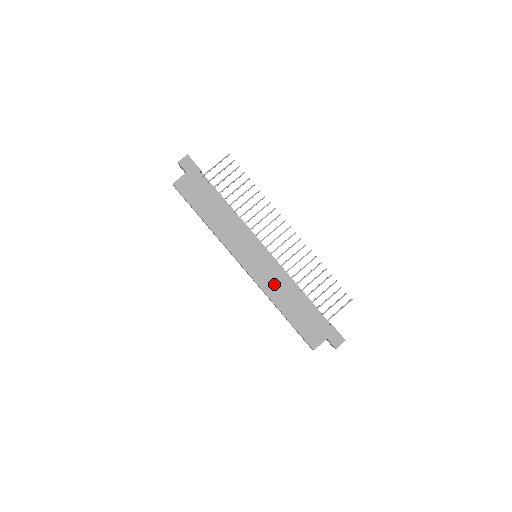
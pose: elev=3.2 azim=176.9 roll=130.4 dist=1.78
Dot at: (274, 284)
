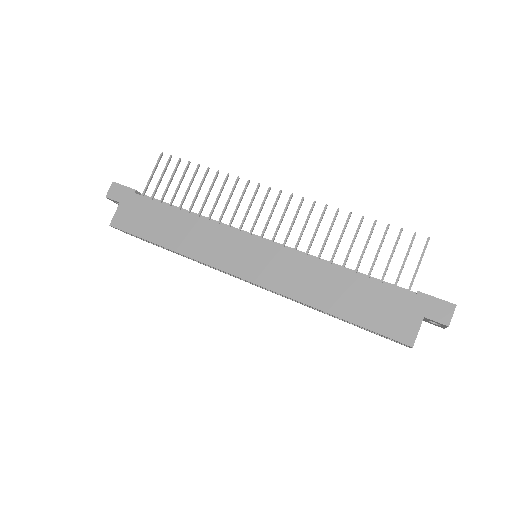
Dot at: (296, 278)
